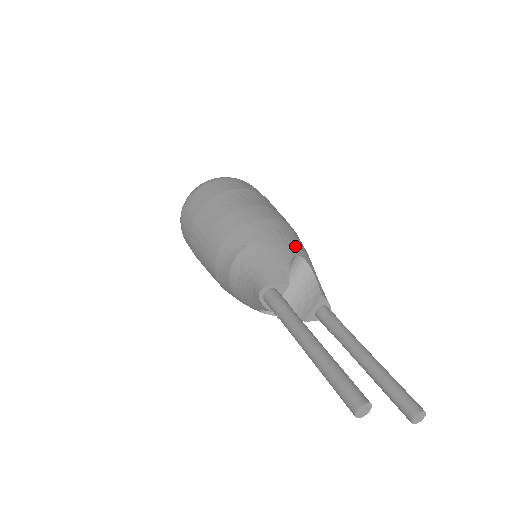
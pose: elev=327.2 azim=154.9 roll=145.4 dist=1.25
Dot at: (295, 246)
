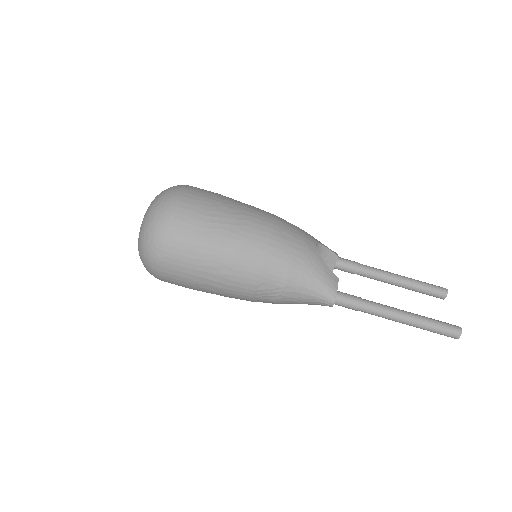
Dot at: (307, 240)
